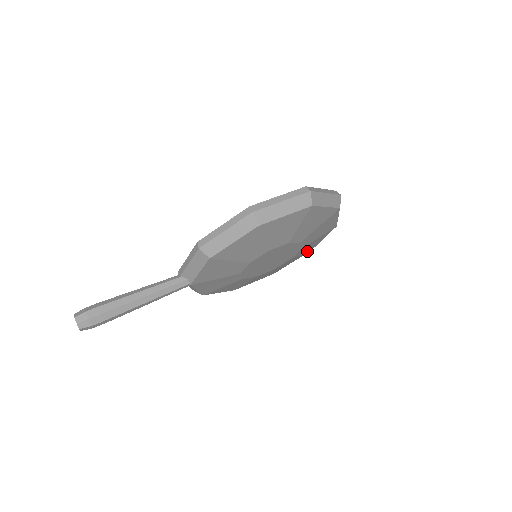
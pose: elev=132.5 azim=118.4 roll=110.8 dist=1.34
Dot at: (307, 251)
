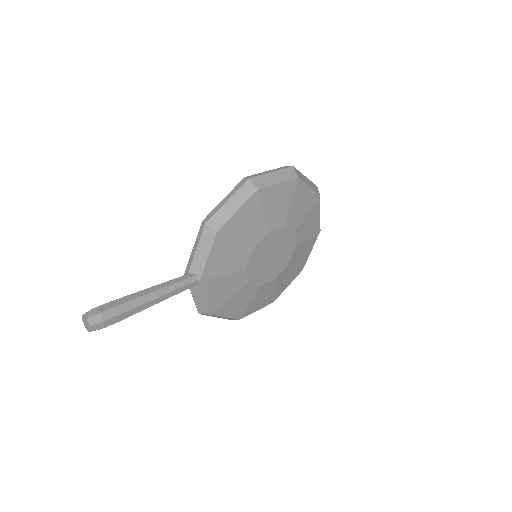
Dot at: (300, 266)
